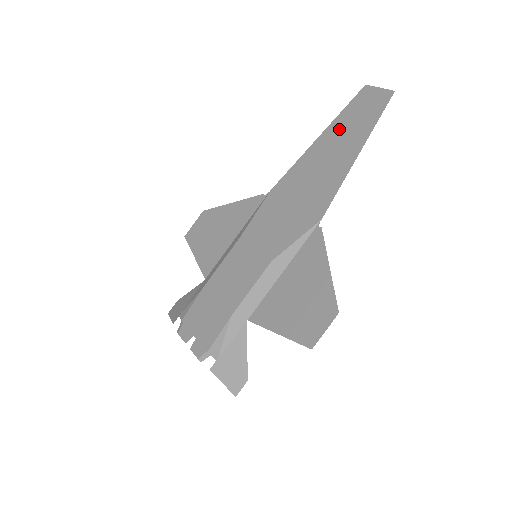
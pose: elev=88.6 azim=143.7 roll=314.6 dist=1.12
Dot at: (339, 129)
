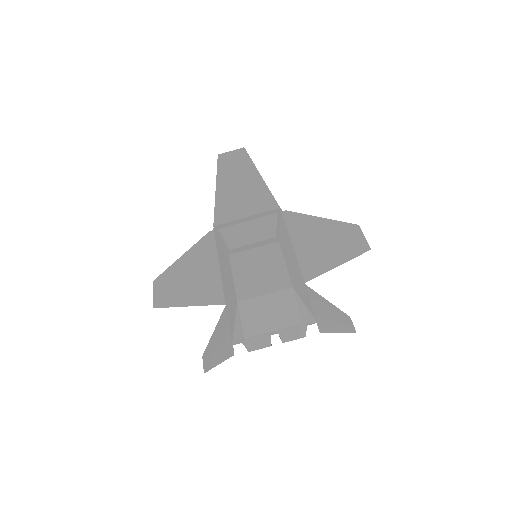
Dot at: (228, 176)
